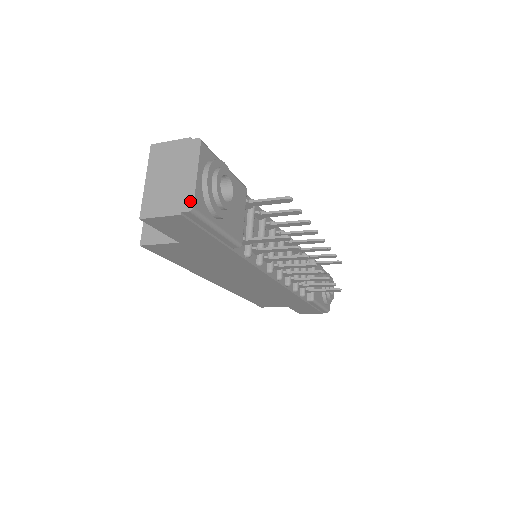
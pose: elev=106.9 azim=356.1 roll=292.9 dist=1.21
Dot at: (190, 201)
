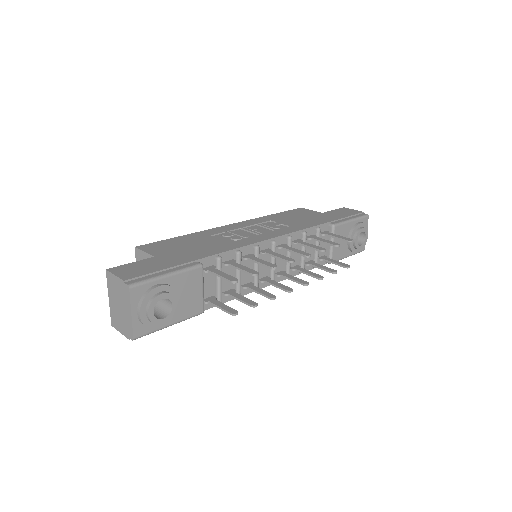
Dot at: (131, 333)
